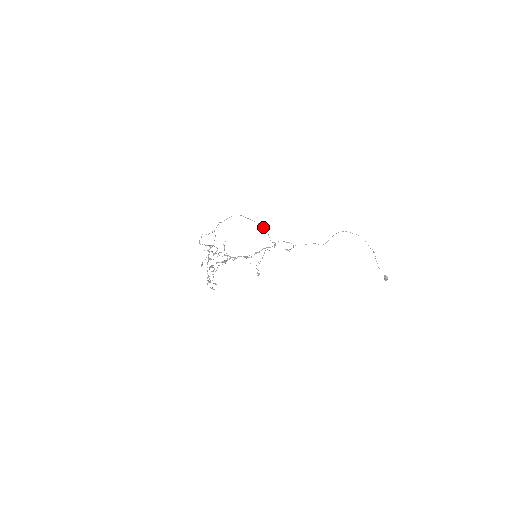
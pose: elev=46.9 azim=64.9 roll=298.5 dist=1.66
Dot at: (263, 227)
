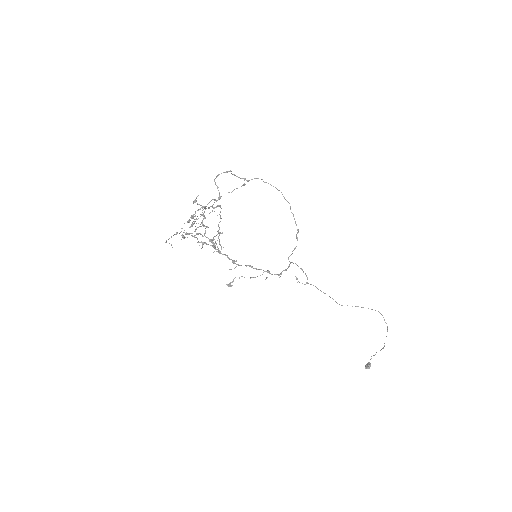
Dot at: occluded
